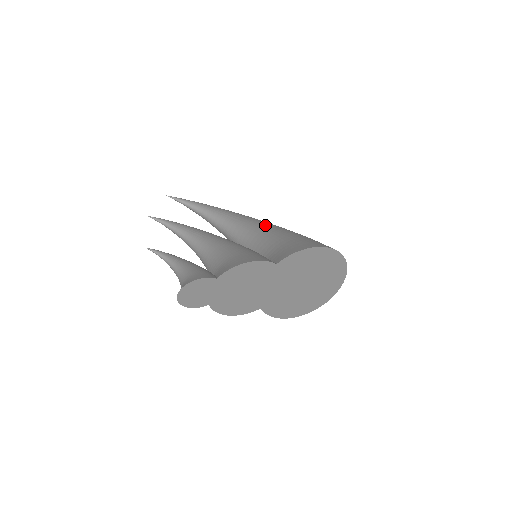
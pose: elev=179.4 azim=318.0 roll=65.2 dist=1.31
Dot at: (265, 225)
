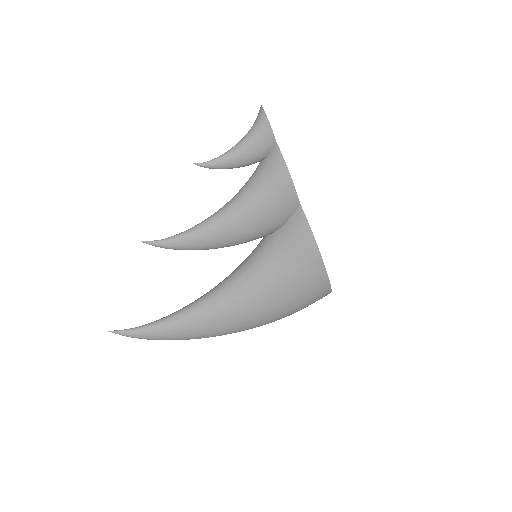
Dot at: occluded
